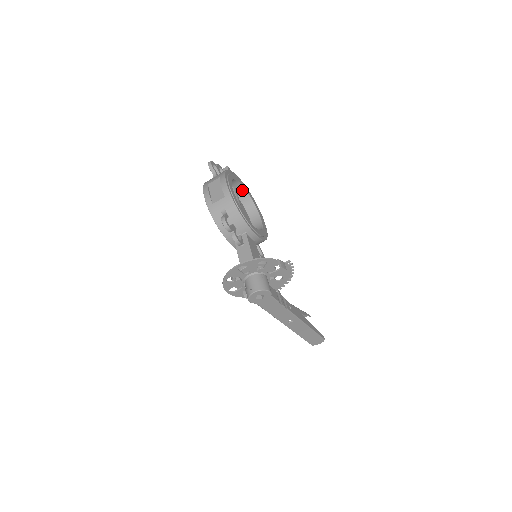
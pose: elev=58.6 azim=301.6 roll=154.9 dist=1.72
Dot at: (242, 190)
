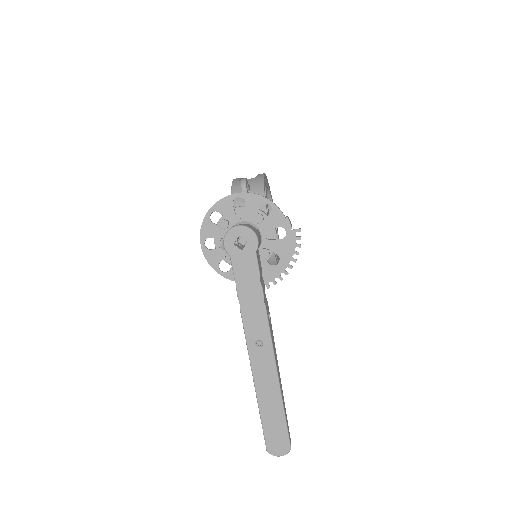
Dot at: occluded
